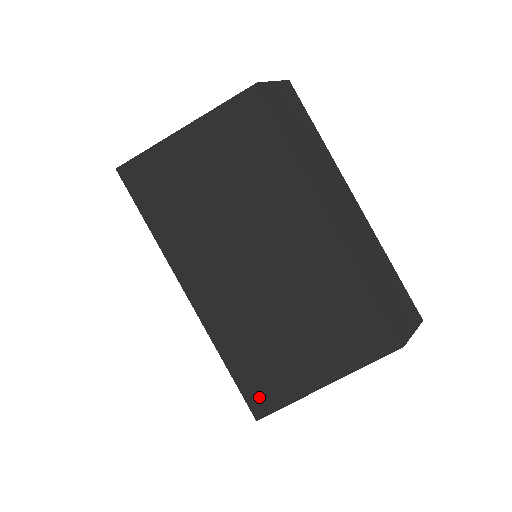
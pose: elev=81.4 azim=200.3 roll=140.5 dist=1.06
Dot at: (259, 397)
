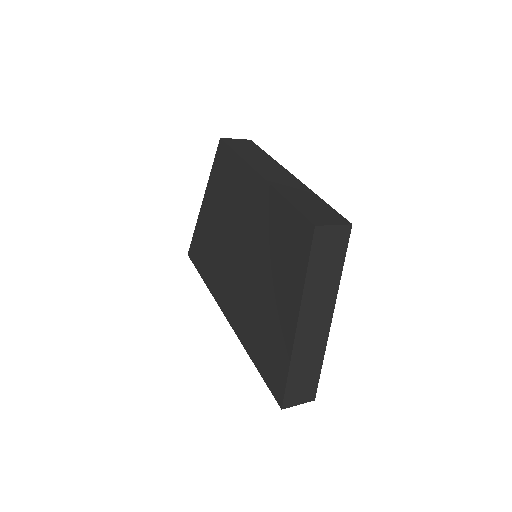
Dot at: (275, 376)
